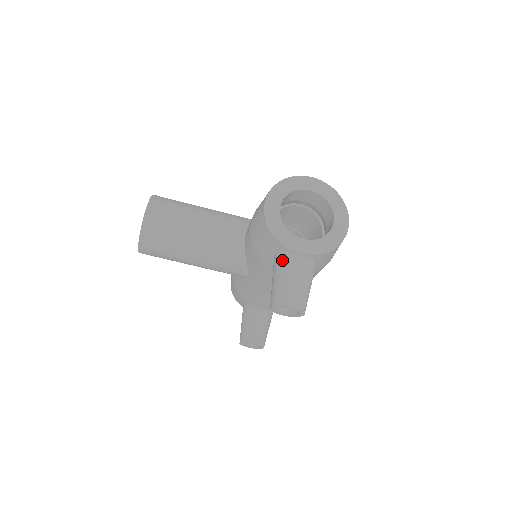
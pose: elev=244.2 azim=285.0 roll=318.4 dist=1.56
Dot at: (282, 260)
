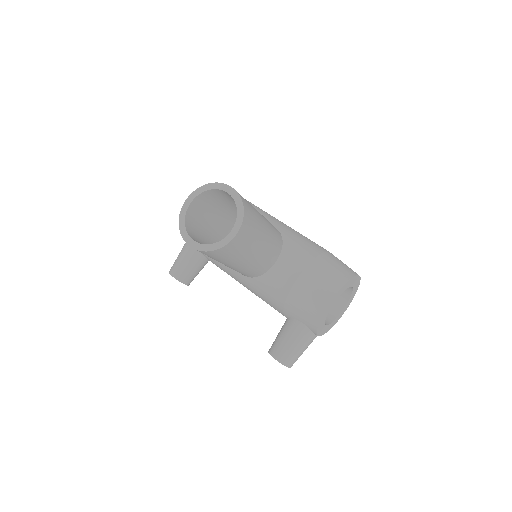
Dot at: (306, 335)
